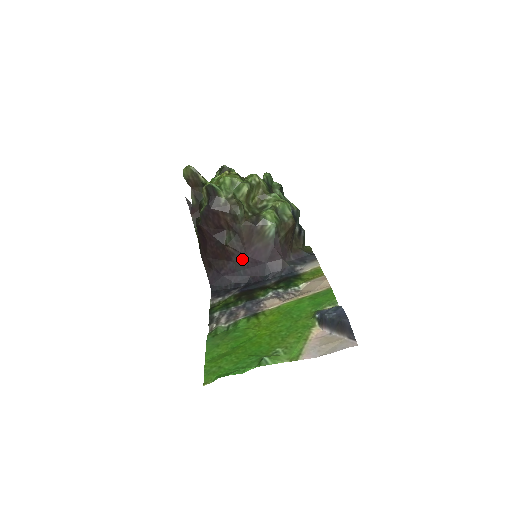
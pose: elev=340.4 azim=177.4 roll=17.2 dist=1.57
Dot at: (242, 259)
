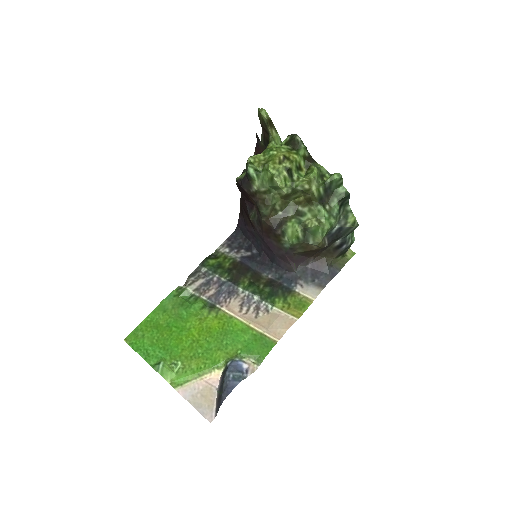
Dot at: (260, 236)
